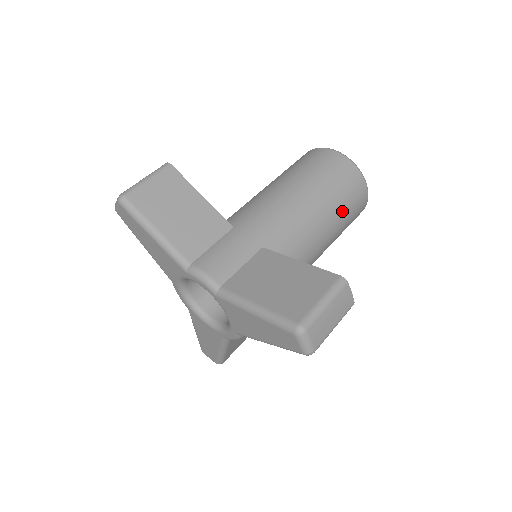
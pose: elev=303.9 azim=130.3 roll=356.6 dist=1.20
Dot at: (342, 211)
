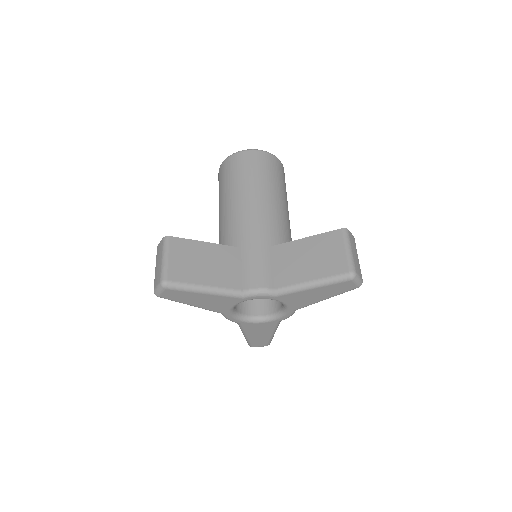
Dot at: (283, 188)
